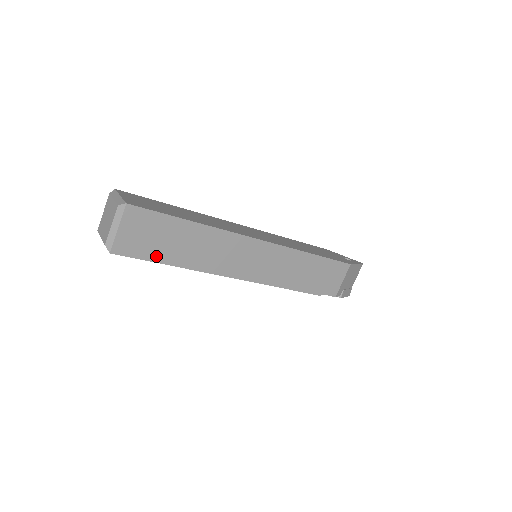
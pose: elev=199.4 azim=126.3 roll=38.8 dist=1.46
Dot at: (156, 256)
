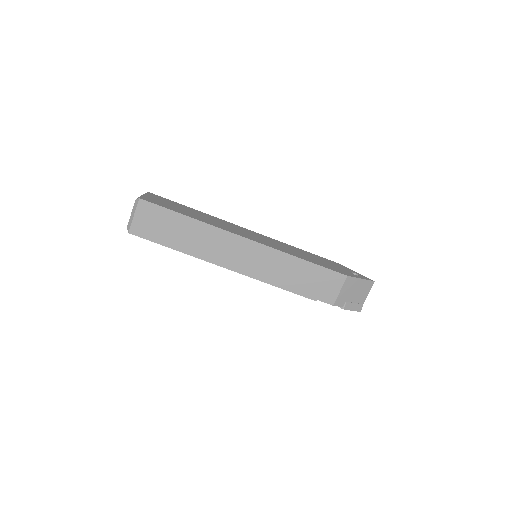
Dot at: (162, 240)
